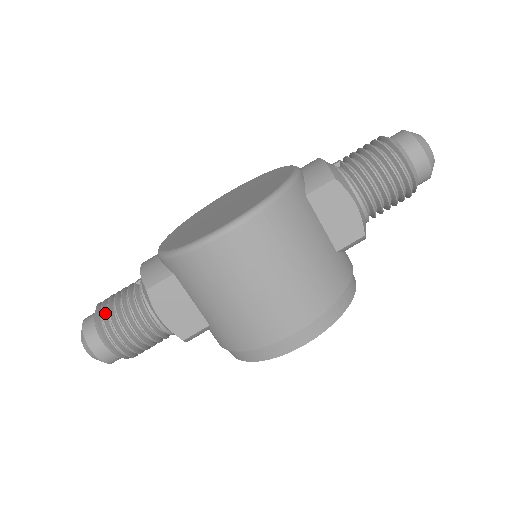
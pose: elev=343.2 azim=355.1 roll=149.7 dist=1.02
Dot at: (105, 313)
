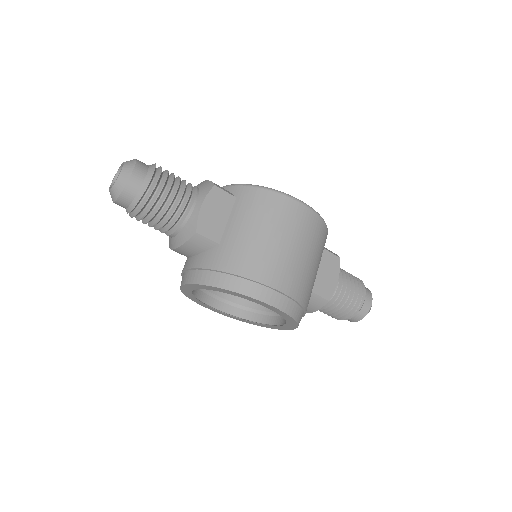
Dot at: occluded
